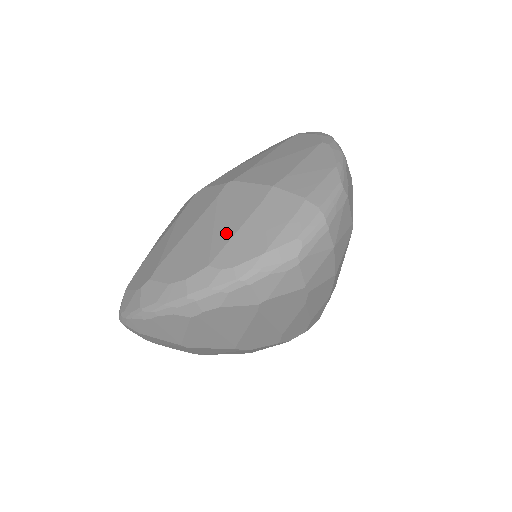
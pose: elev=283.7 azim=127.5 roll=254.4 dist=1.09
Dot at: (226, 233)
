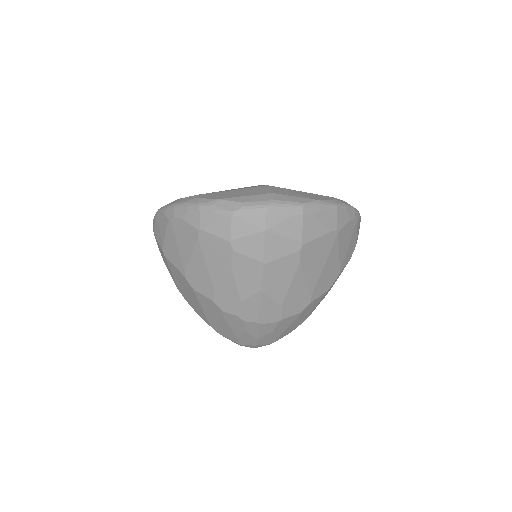
Dot at: occluded
